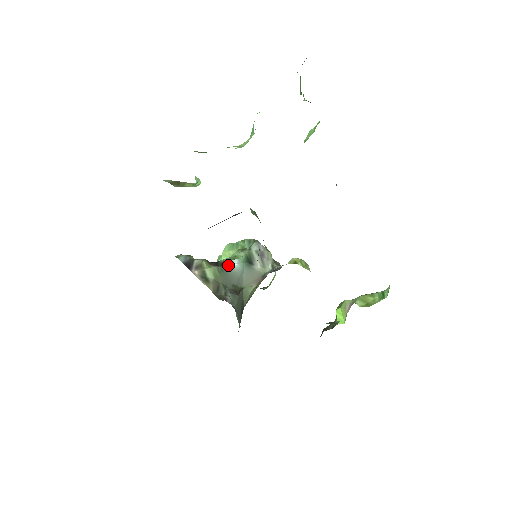
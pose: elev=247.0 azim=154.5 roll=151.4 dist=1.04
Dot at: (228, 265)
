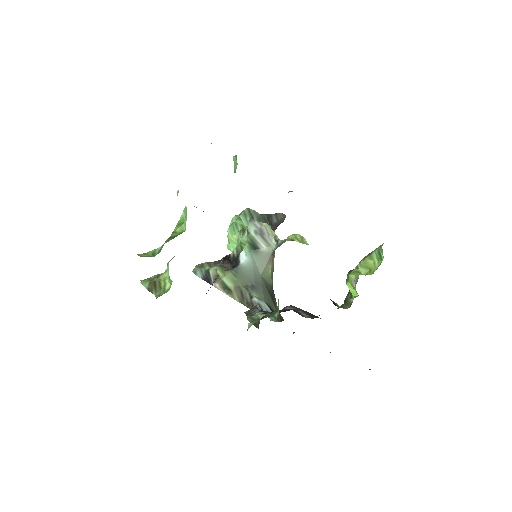
Dot at: occluded
